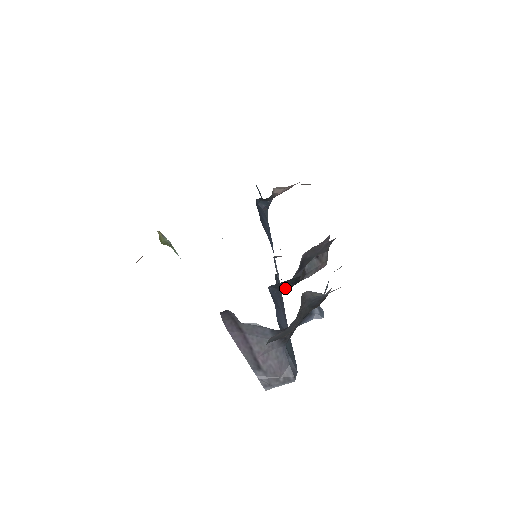
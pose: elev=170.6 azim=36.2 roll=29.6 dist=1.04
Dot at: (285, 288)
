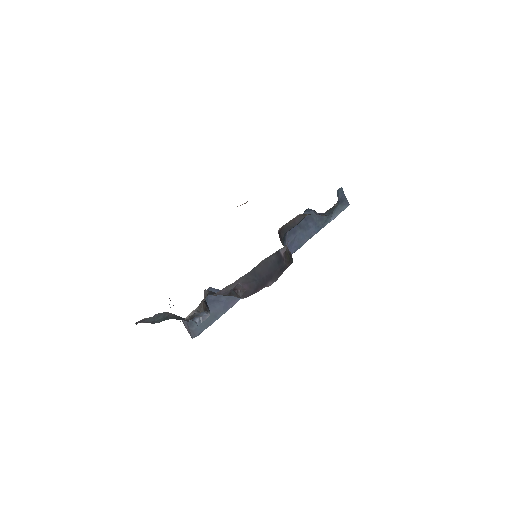
Dot at: occluded
